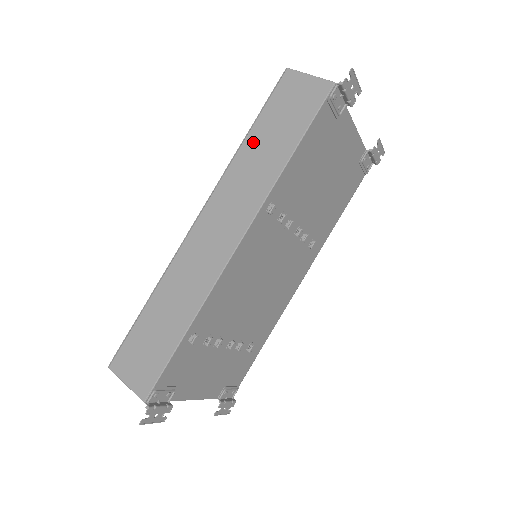
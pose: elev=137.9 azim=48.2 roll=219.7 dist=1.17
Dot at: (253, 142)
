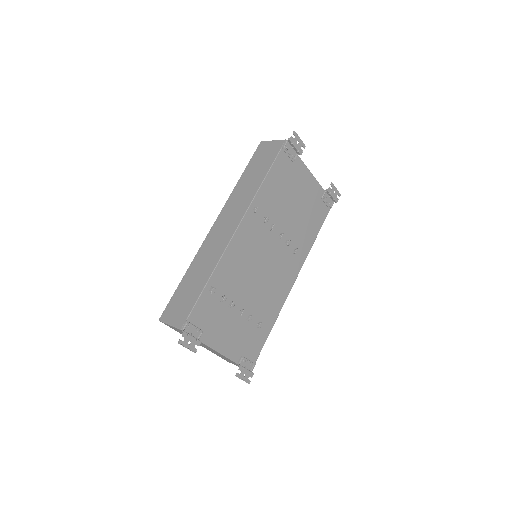
Dot at: (244, 179)
